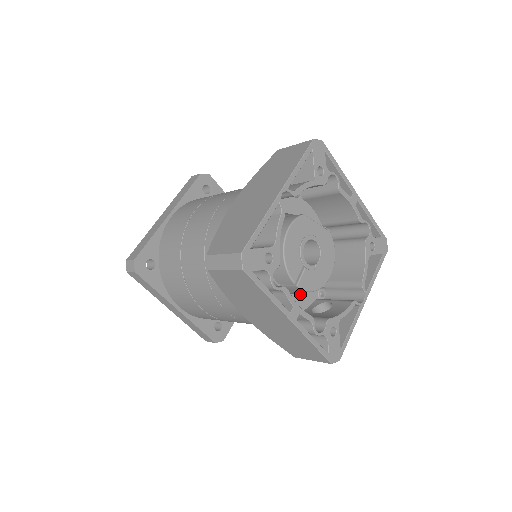
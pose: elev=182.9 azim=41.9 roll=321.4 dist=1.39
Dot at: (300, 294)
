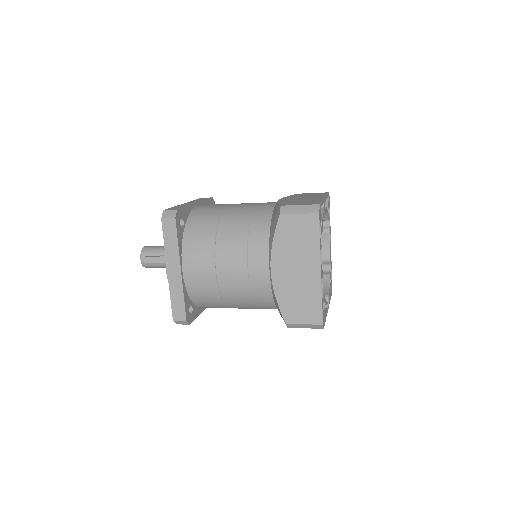
Dot at: occluded
